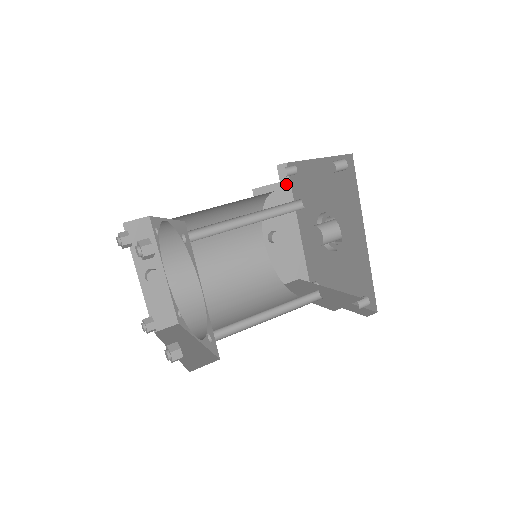
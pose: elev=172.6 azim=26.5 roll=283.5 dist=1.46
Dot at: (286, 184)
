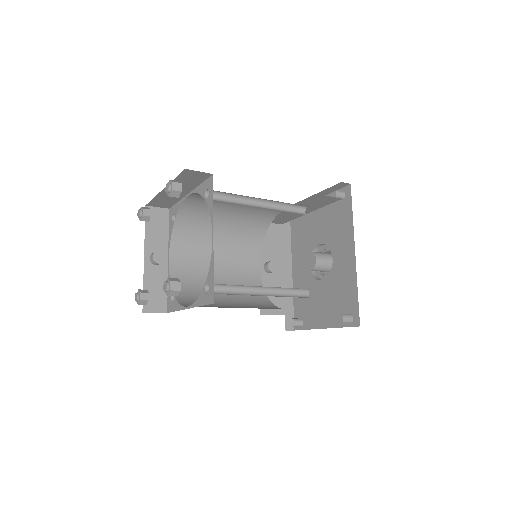
Dot at: (287, 228)
